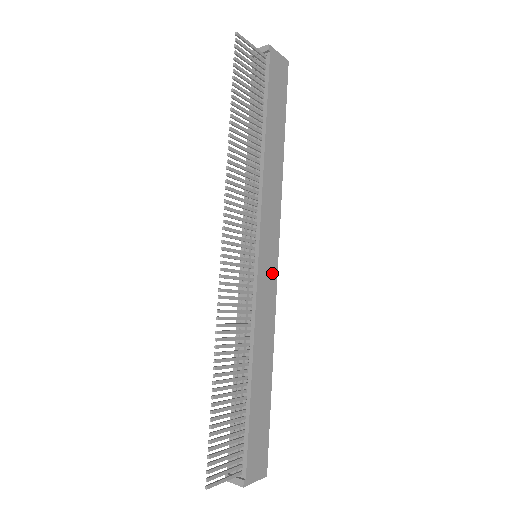
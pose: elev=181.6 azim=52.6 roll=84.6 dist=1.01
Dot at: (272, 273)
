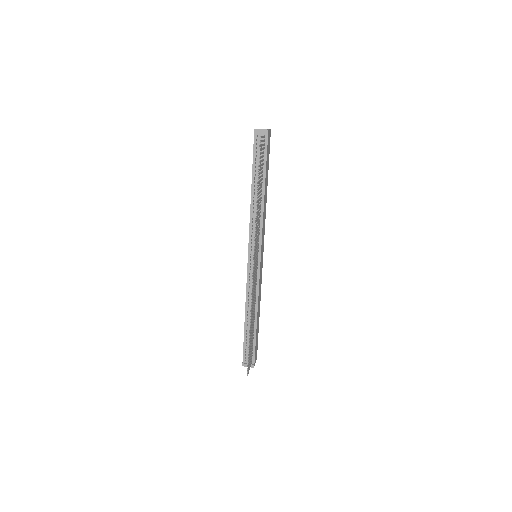
Dot at: (262, 262)
